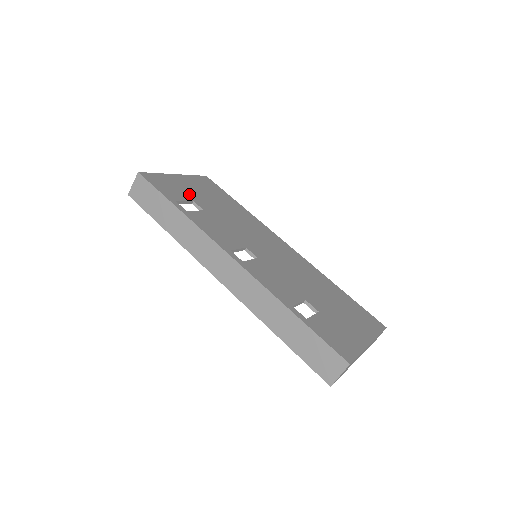
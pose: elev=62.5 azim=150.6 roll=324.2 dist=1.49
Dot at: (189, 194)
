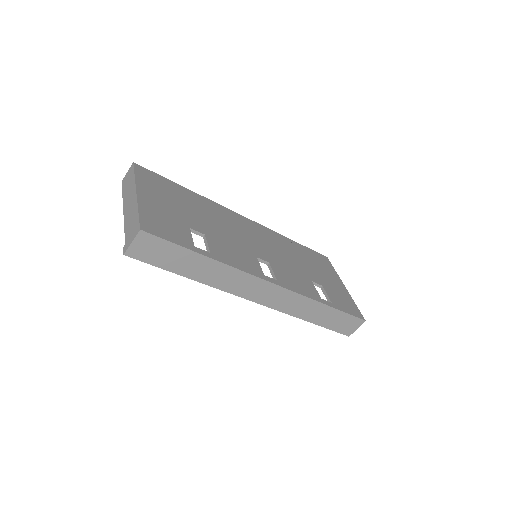
Dot at: (177, 219)
